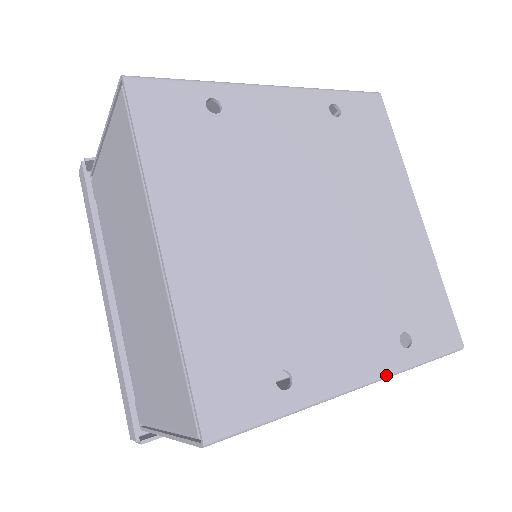
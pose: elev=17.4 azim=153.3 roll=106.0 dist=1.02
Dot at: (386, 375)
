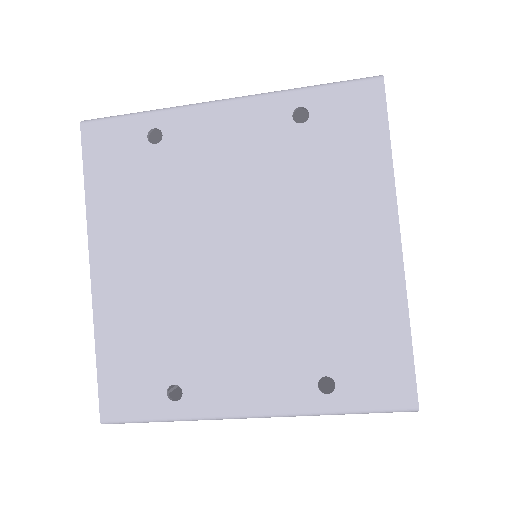
Dot at: (289, 414)
